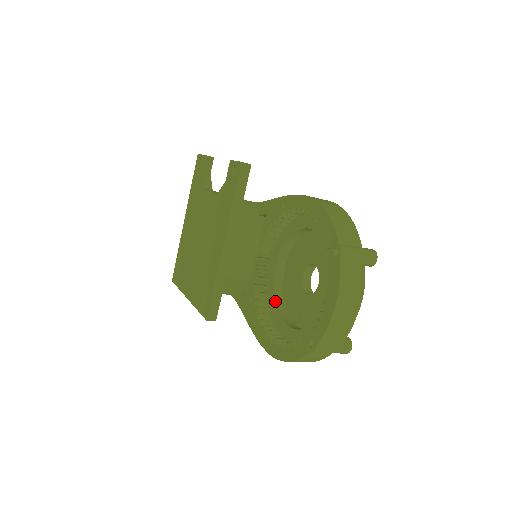
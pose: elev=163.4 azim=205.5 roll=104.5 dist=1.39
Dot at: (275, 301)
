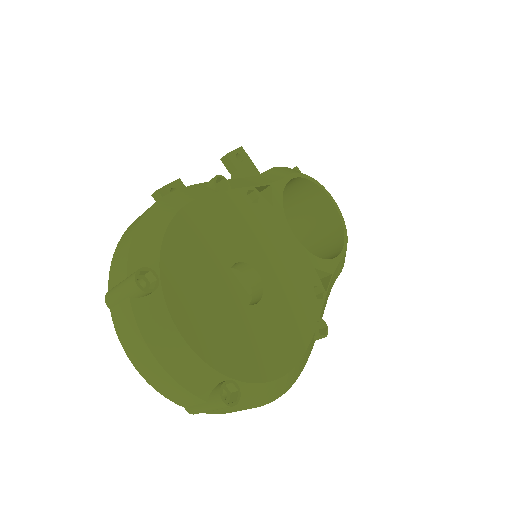
Dot at: occluded
